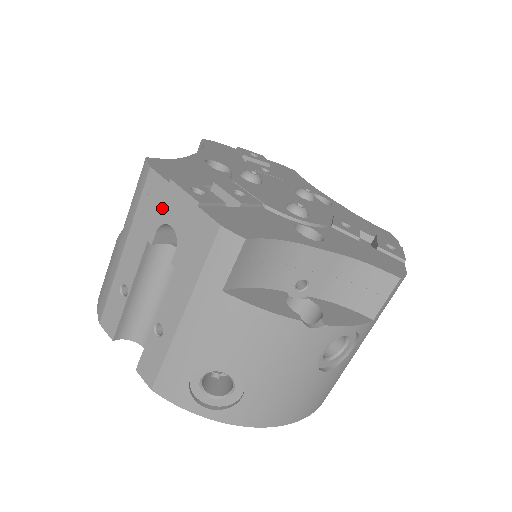
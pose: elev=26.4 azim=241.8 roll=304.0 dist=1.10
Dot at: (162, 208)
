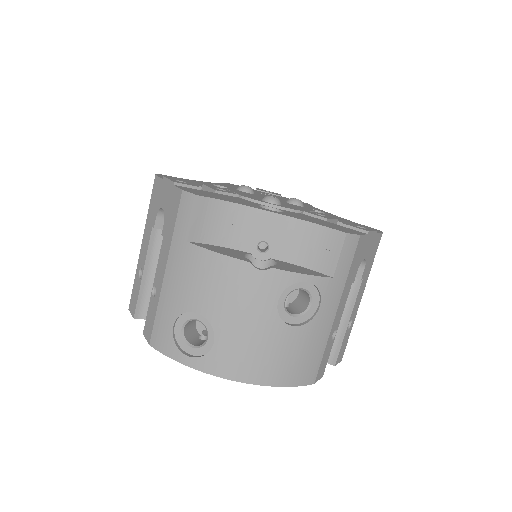
Dot at: (159, 199)
